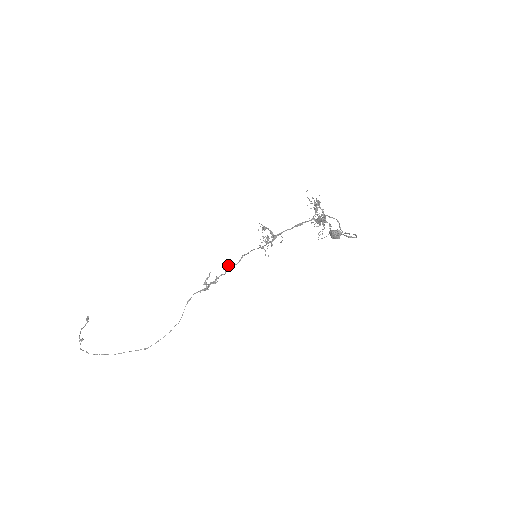
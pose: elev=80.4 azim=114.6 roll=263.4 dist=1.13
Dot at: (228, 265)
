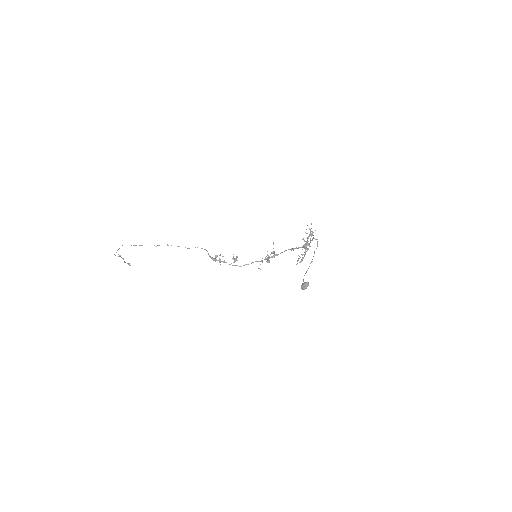
Dot at: (236, 260)
